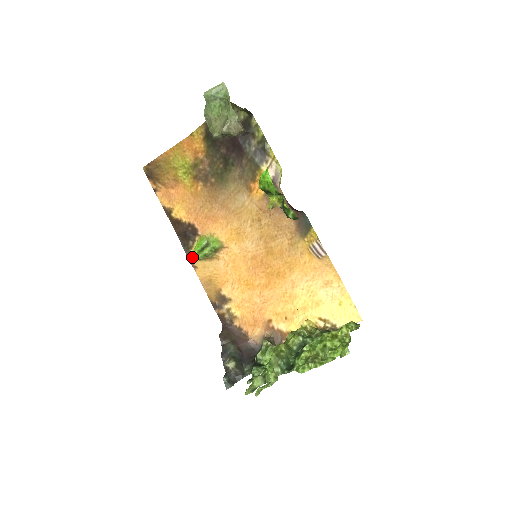
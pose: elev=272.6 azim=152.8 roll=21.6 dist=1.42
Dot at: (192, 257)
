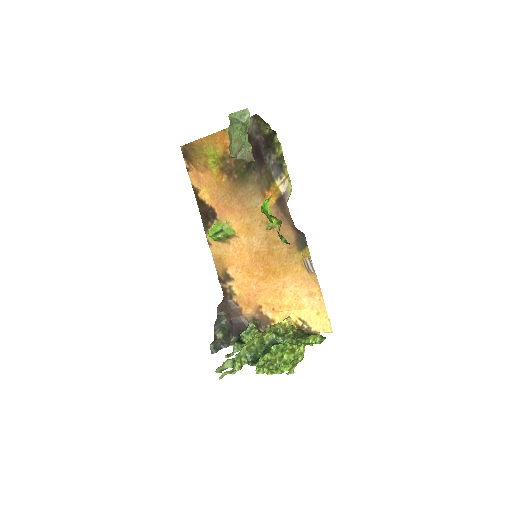
Dot at: occluded
